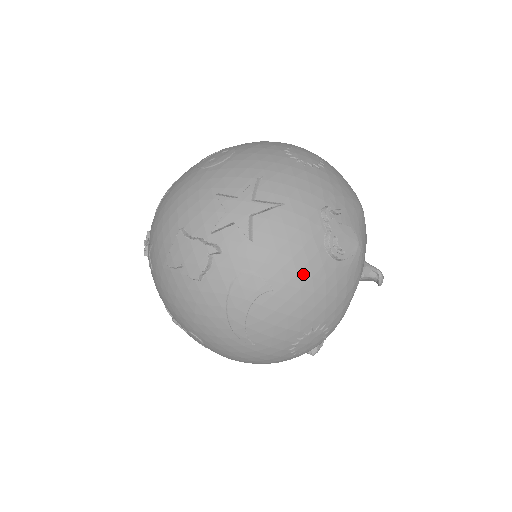
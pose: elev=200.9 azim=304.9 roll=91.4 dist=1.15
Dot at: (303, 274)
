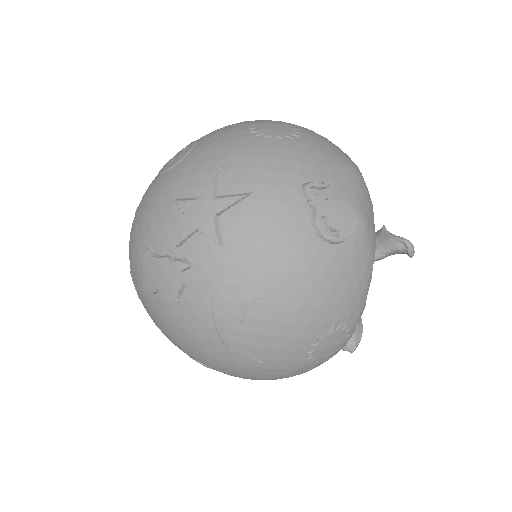
Dot at: (294, 271)
